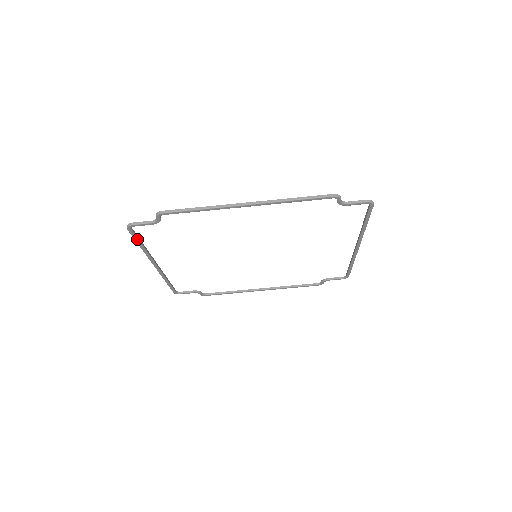
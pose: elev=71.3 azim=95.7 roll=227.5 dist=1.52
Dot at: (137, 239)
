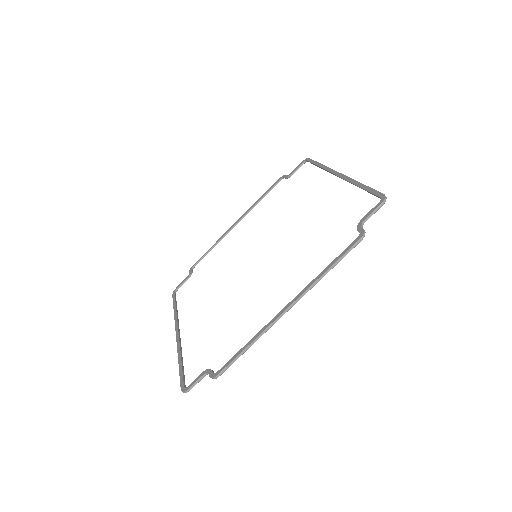
Dot at: (183, 374)
